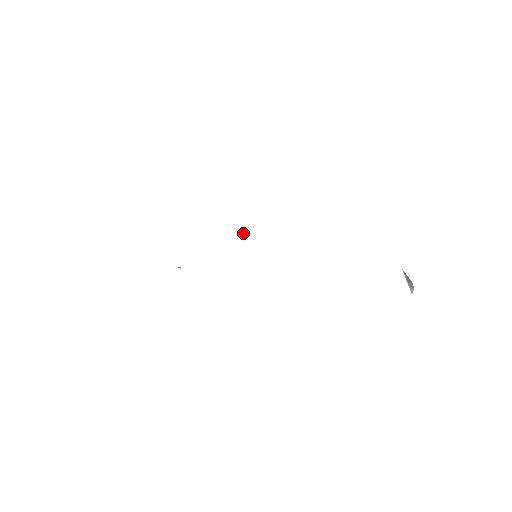
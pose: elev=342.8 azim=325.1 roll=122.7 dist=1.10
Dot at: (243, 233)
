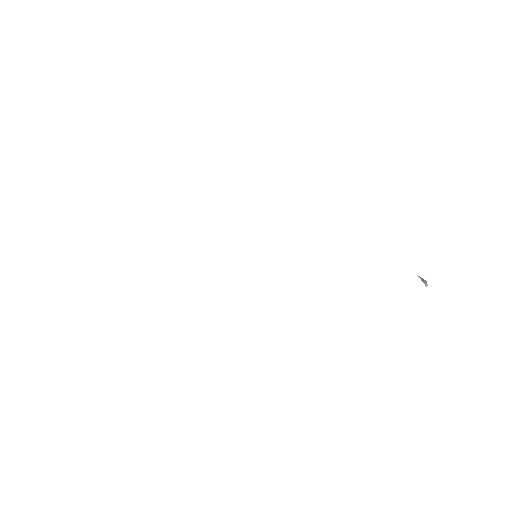
Dot at: occluded
